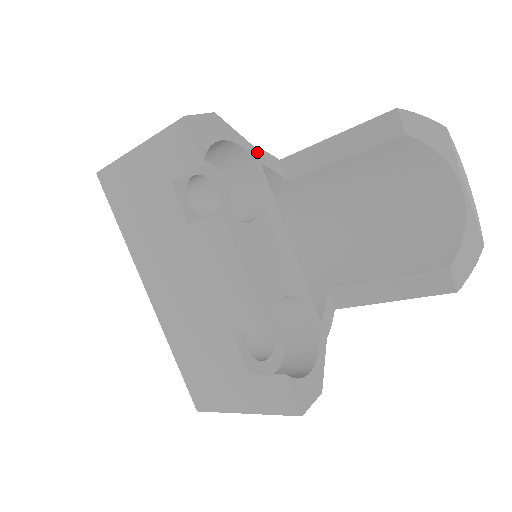
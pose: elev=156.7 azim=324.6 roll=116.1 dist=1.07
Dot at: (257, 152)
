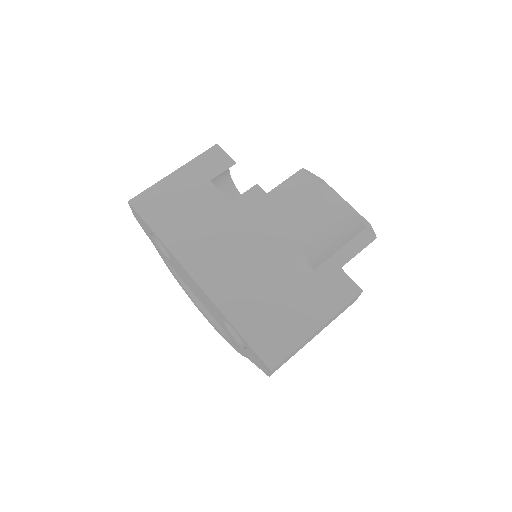
Dot at: occluded
